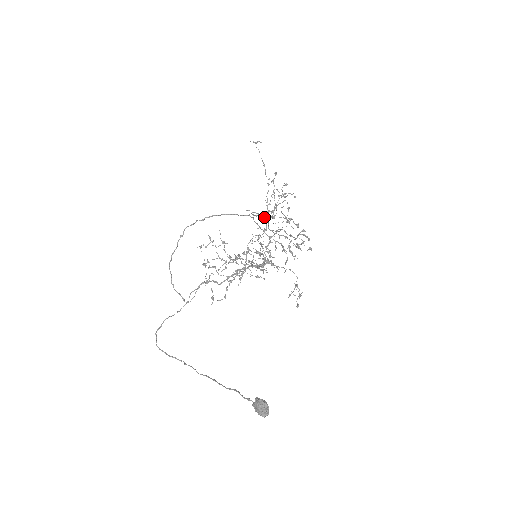
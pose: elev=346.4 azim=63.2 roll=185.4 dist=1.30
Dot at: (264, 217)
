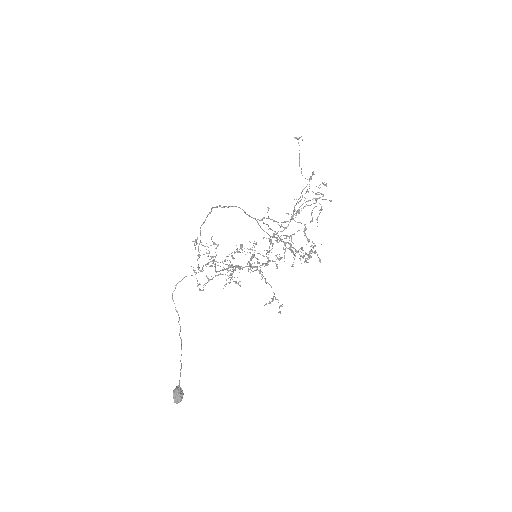
Dot at: (276, 221)
